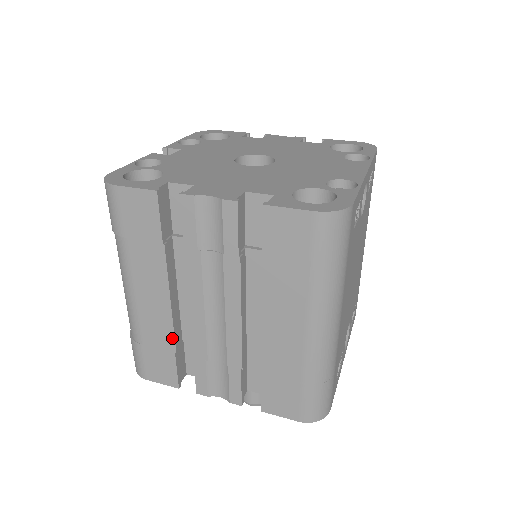
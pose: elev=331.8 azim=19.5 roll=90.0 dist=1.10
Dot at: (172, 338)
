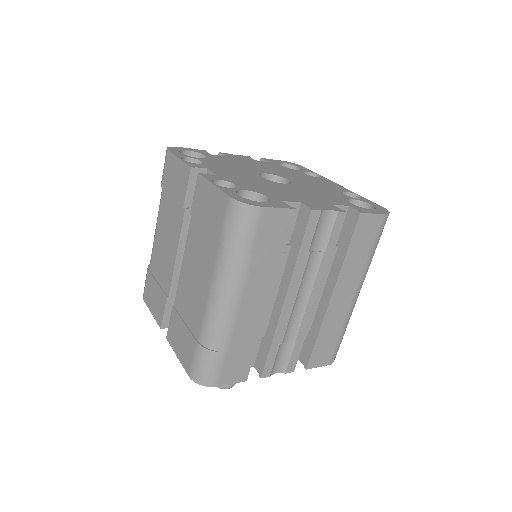
Dot at: (259, 335)
